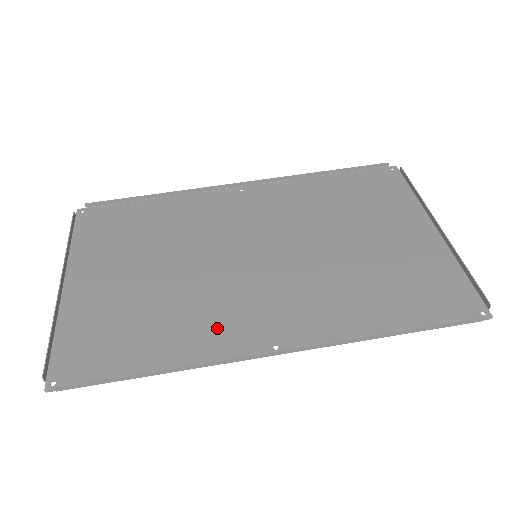
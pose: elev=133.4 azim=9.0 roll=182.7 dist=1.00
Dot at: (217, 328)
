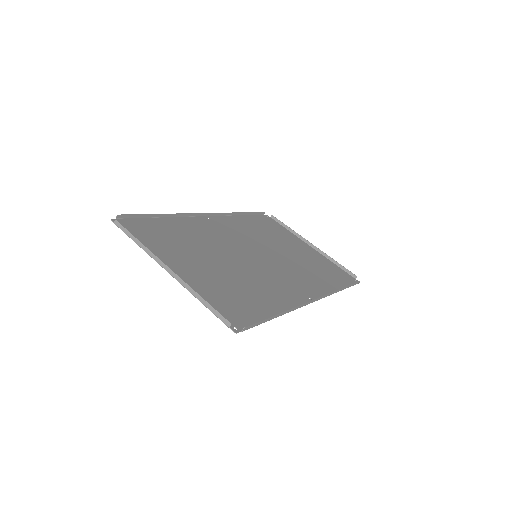
Dot at: (279, 292)
